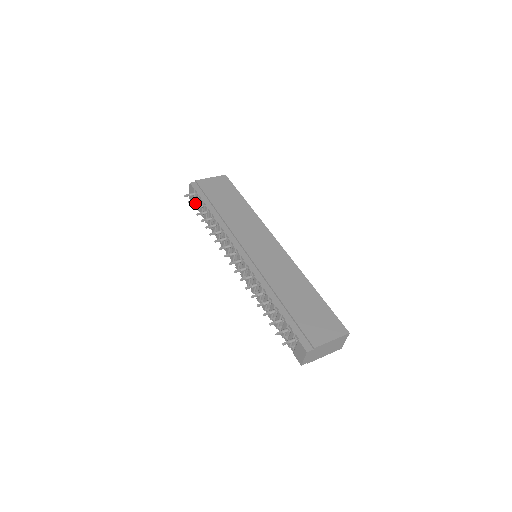
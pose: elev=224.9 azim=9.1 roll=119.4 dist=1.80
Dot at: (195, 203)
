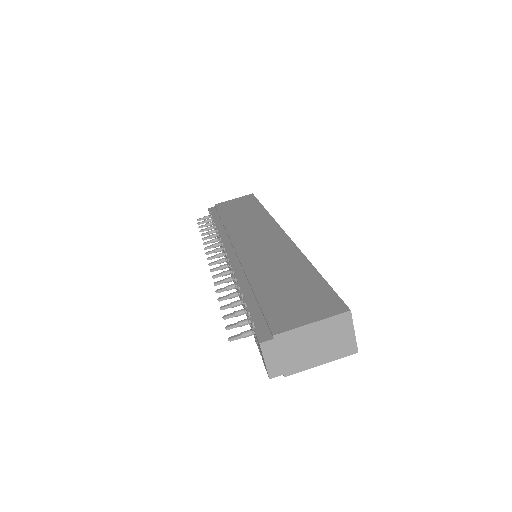
Dot at: occluded
